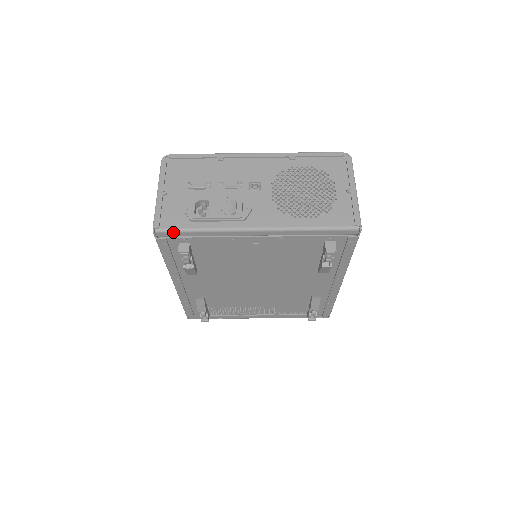
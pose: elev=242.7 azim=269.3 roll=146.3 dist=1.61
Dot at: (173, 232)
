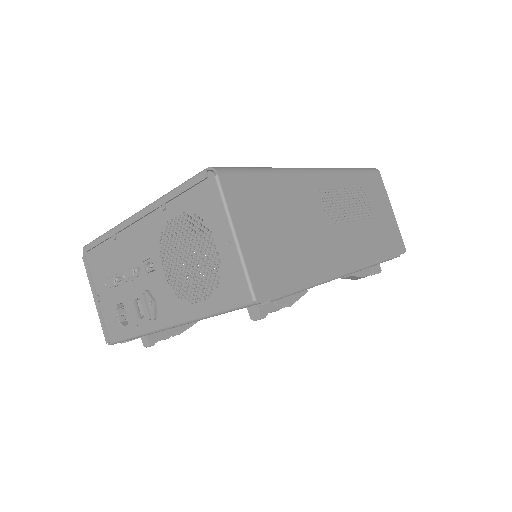
Dot at: (120, 342)
